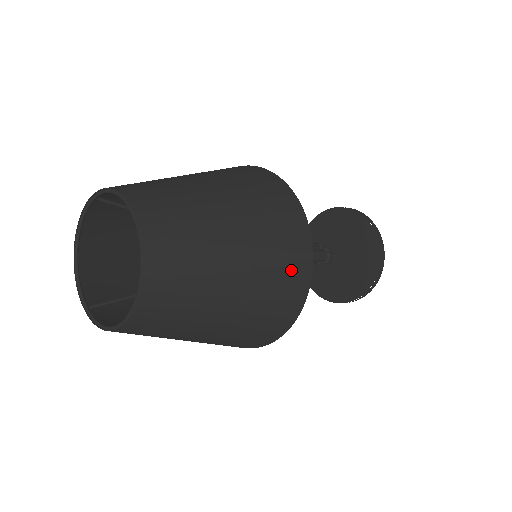
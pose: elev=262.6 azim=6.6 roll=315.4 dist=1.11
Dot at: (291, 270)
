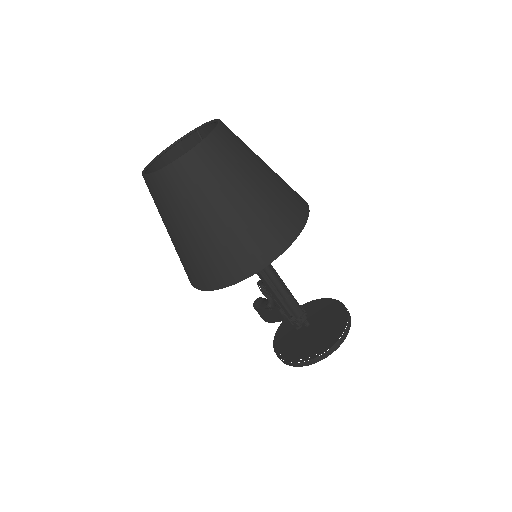
Dot at: (282, 225)
